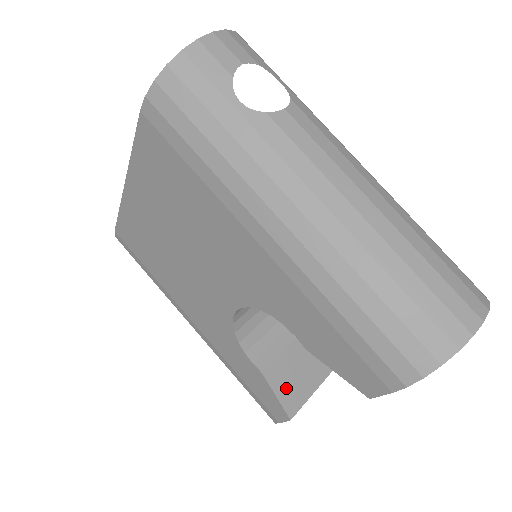
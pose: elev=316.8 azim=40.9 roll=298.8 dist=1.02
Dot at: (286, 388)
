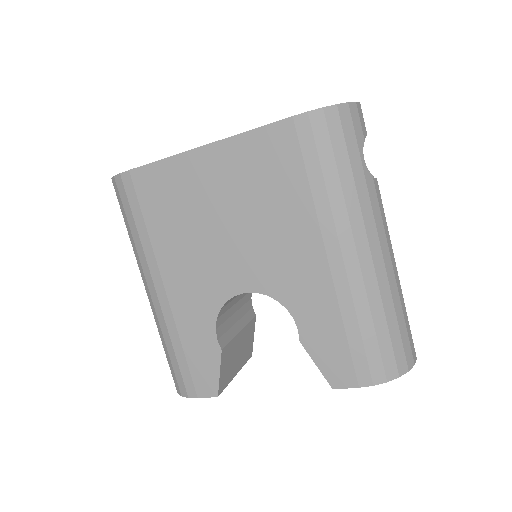
Dot at: (225, 369)
